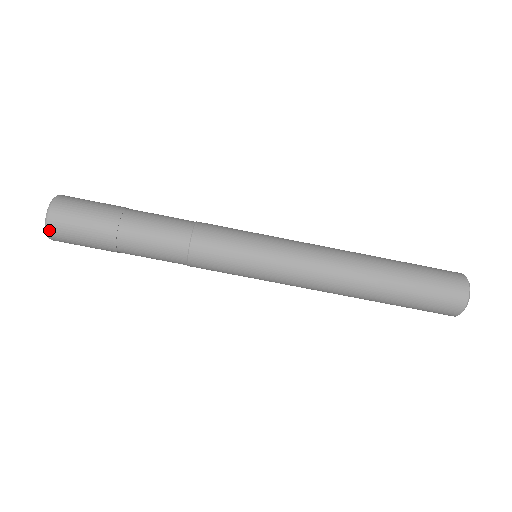
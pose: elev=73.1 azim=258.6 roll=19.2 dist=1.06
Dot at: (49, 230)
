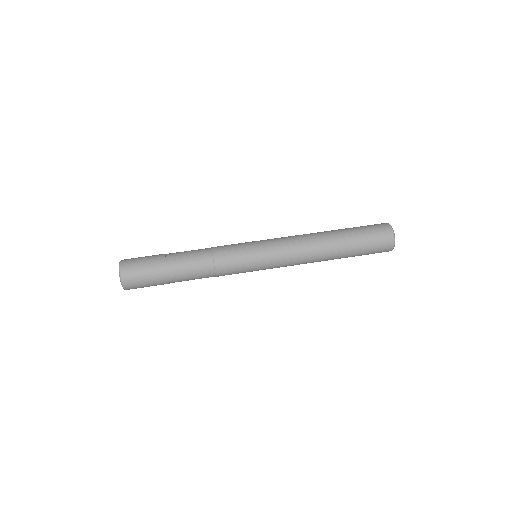
Dot at: (123, 279)
